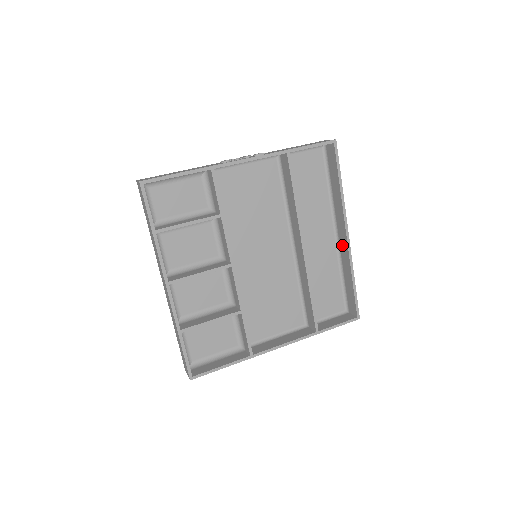
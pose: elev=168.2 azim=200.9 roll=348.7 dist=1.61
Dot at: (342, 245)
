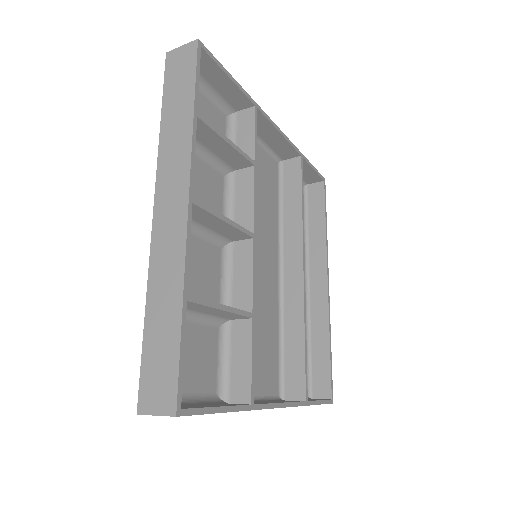
Dot at: (316, 298)
